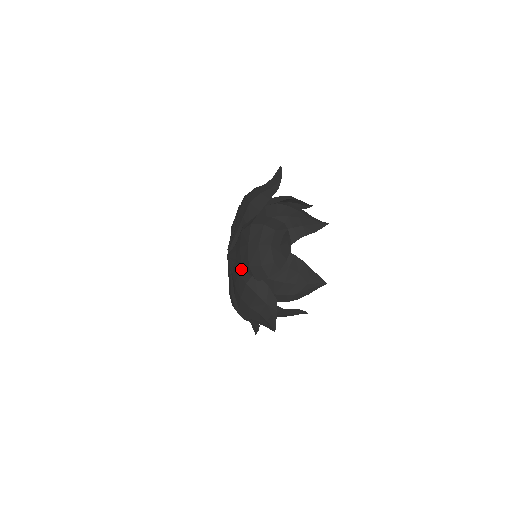
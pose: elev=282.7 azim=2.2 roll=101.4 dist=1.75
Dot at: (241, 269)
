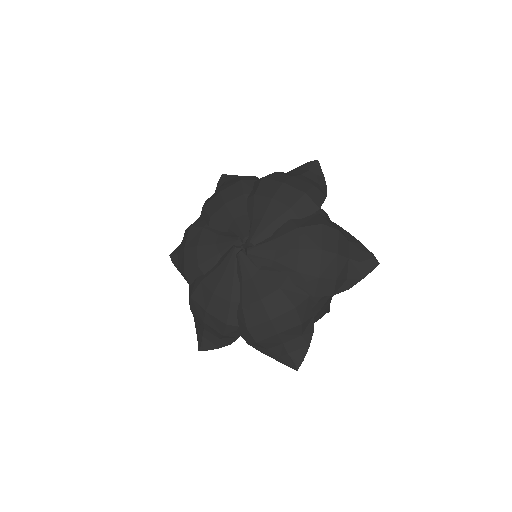
Dot at: (237, 305)
